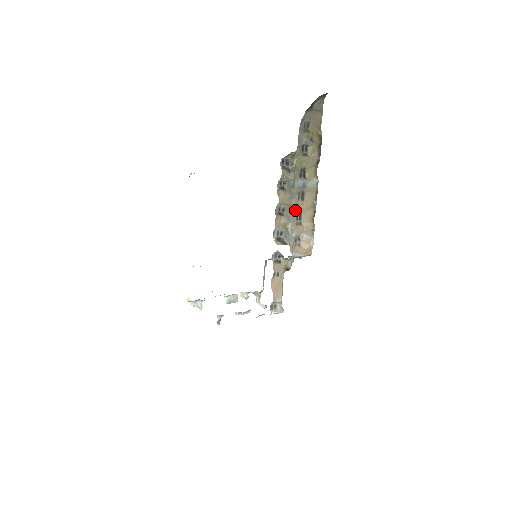
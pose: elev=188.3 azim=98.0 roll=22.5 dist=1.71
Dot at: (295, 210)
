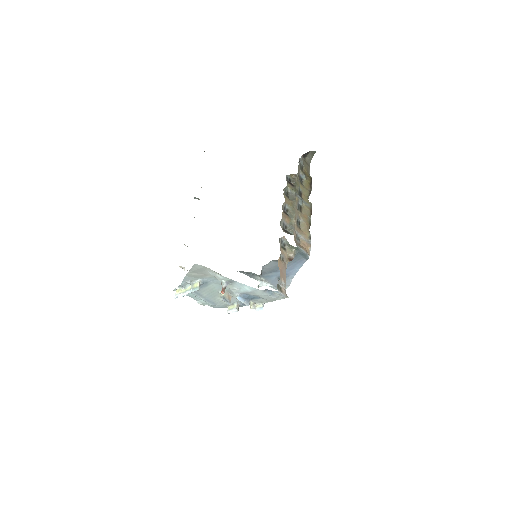
Dot at: (296, 214)
